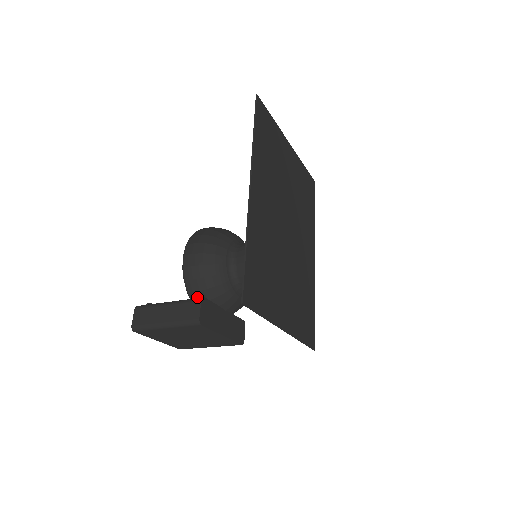
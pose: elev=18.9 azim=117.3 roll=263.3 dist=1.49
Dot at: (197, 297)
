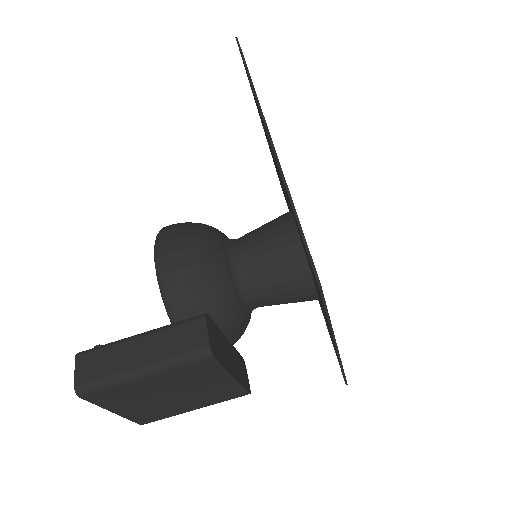
Dot at: occluded
